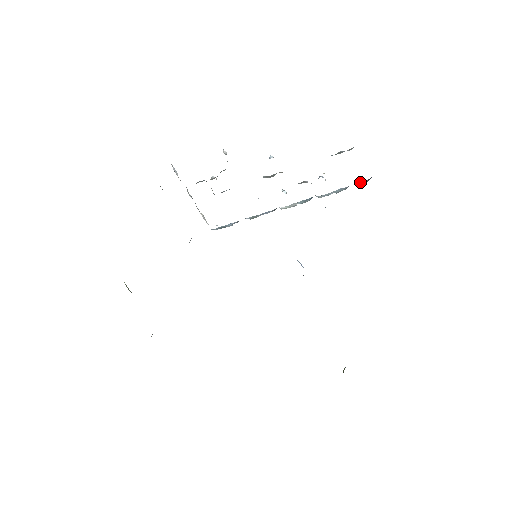
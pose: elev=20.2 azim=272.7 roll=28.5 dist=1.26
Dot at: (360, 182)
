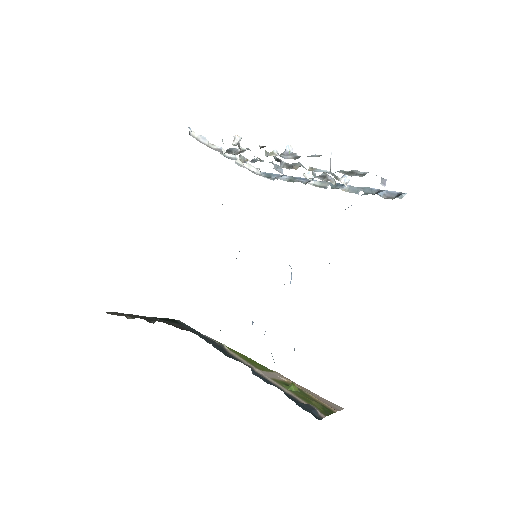
Dot at: (391, 191)
